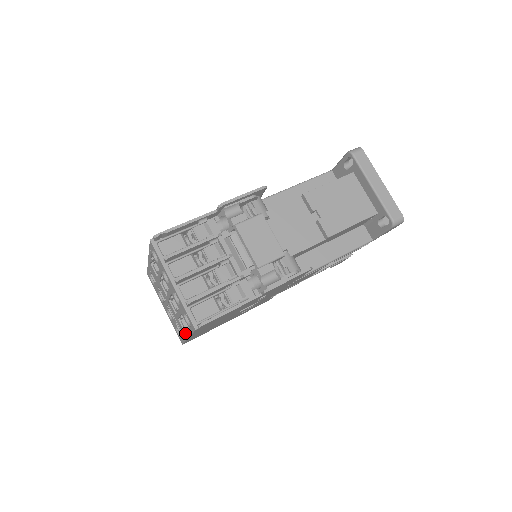
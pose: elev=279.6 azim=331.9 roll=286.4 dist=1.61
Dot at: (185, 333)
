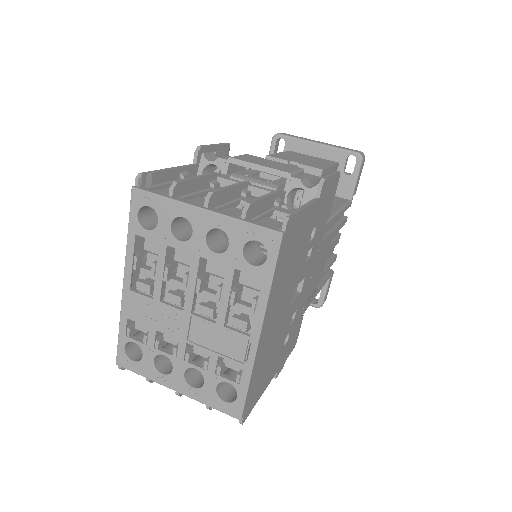
Dot at: occluded
